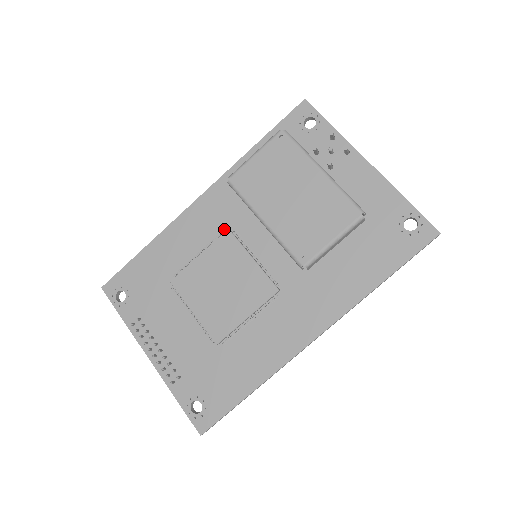
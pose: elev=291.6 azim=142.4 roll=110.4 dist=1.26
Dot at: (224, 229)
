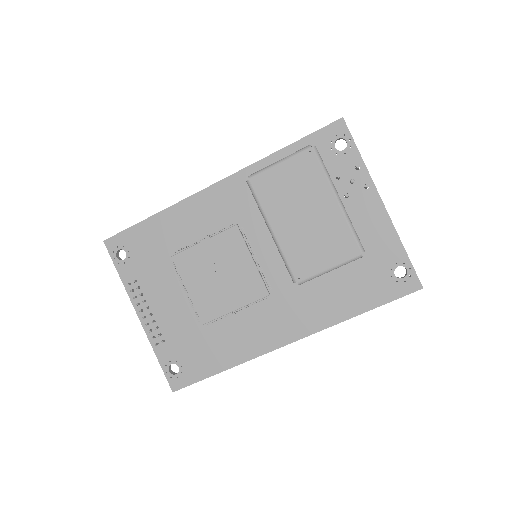
Dot at: (232, 223)
